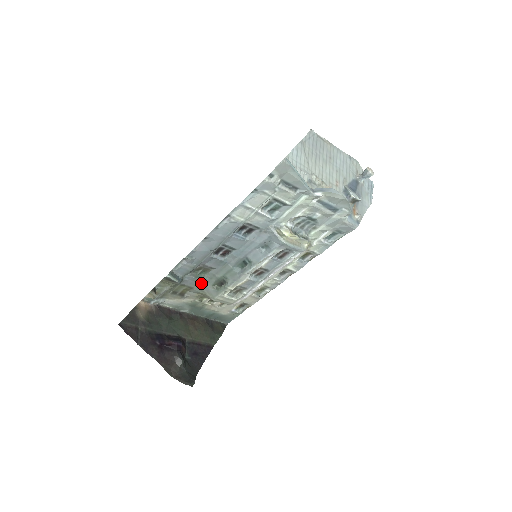
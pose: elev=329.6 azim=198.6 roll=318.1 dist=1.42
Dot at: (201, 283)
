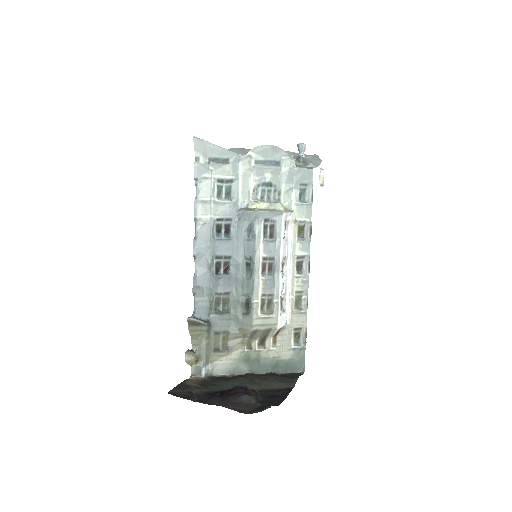
Dot at: (232, 320)
